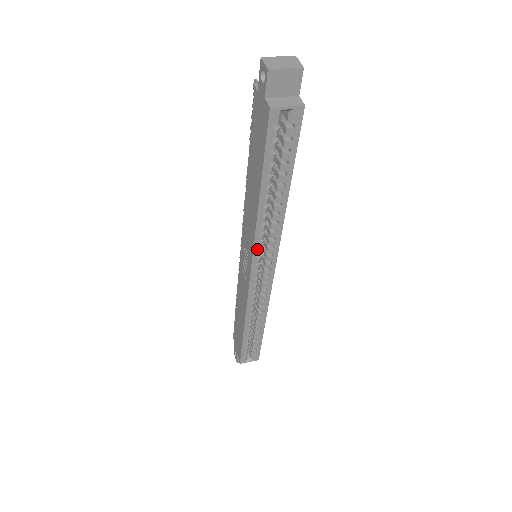
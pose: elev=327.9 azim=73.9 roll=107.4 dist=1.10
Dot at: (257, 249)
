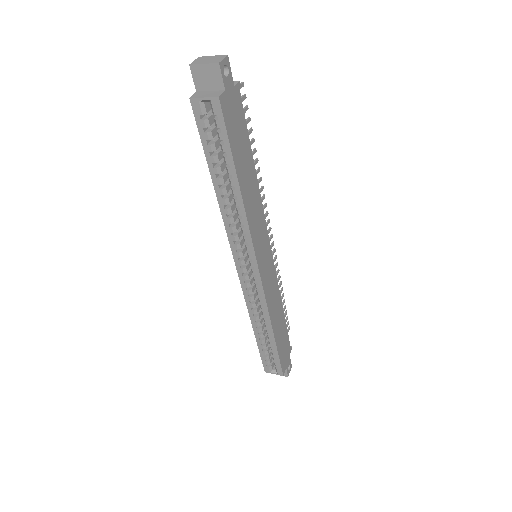
Dot at: (232, 242)
